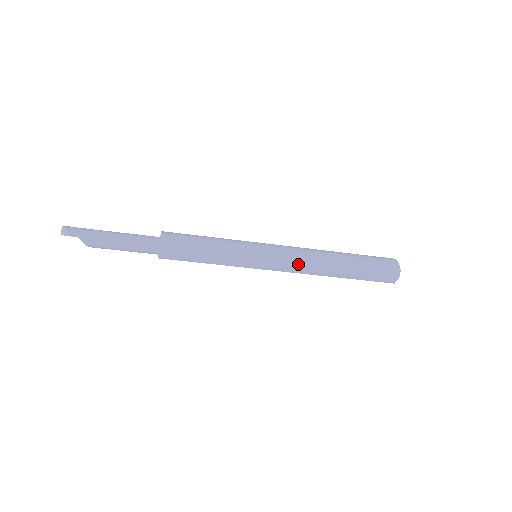
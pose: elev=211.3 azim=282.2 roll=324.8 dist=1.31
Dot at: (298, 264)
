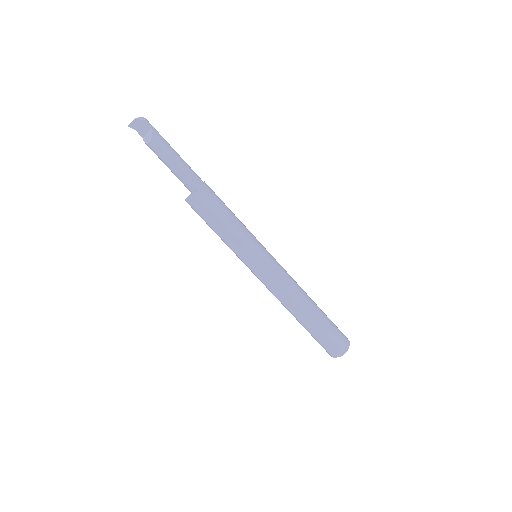
Dot at: (288, 279)
